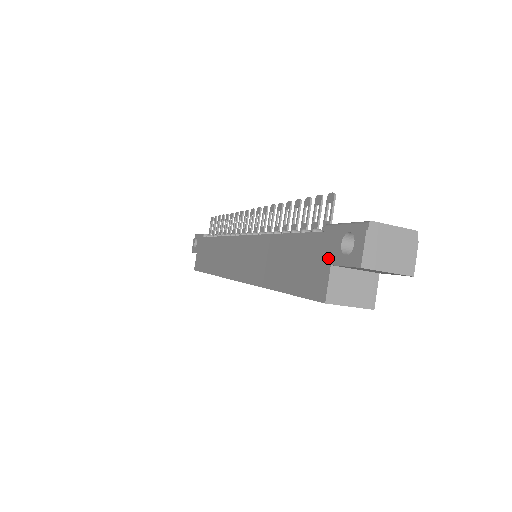
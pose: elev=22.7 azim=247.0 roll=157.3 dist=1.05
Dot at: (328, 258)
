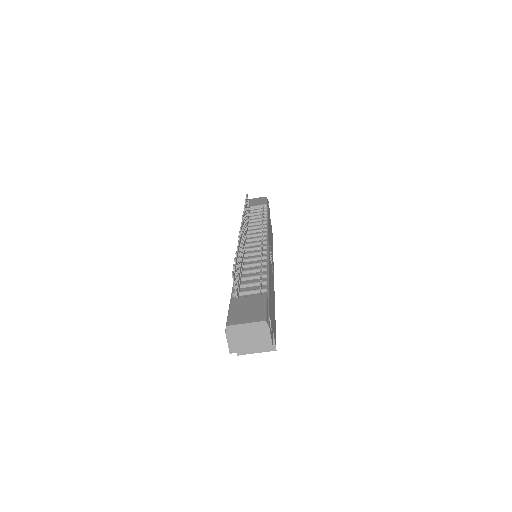
Dot at: occluded
